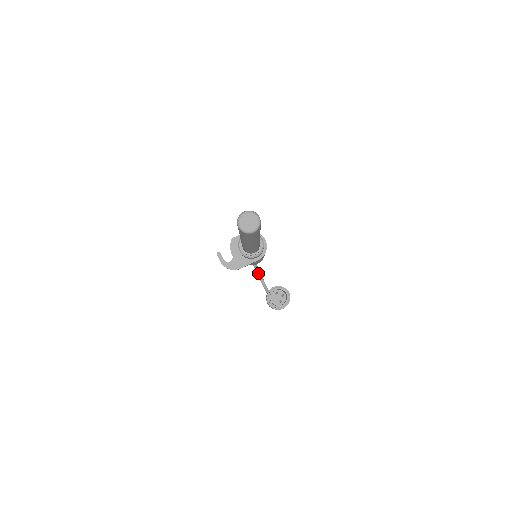
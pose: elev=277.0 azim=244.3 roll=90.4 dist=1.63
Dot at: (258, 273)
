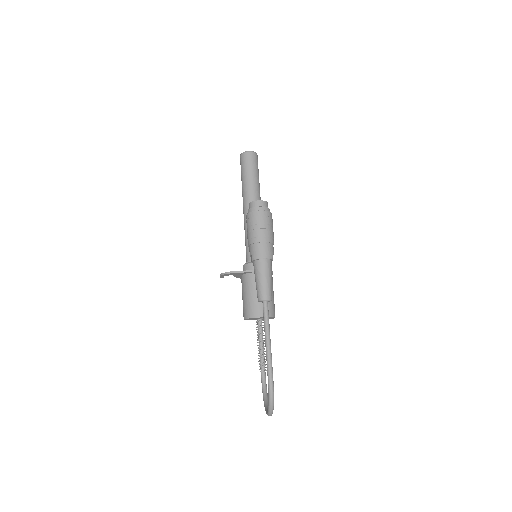
Dot at: (266, 406)
